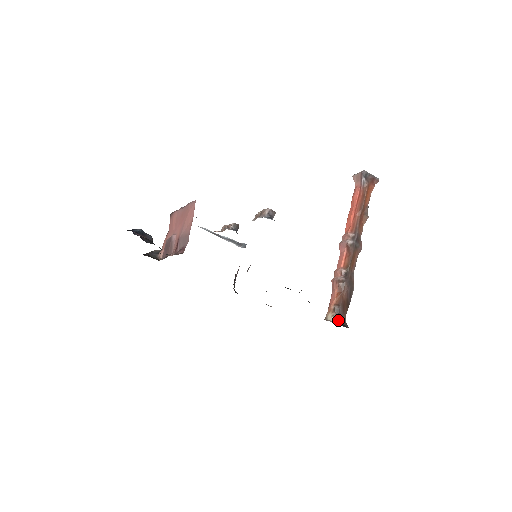
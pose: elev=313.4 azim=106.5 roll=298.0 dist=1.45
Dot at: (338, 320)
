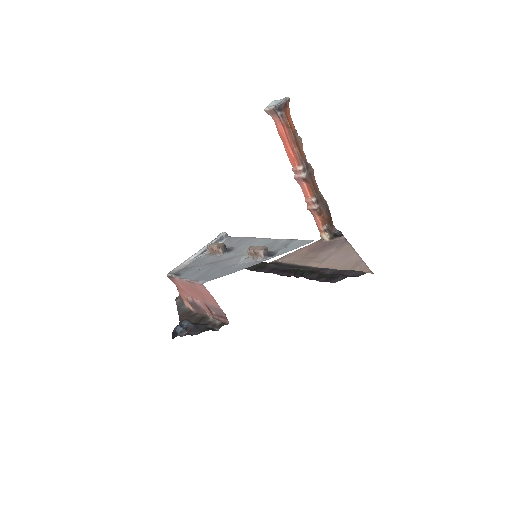
Dot at: (332, 235)
